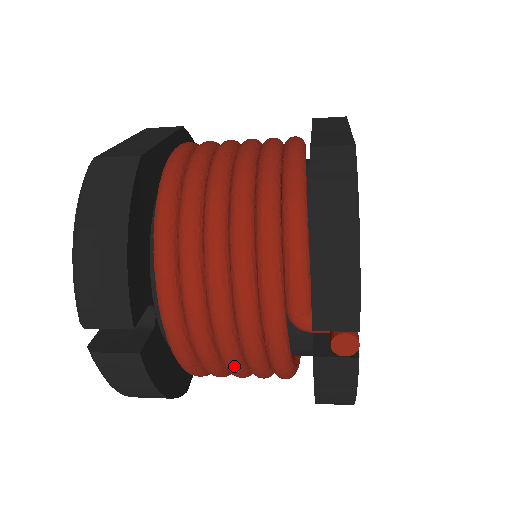
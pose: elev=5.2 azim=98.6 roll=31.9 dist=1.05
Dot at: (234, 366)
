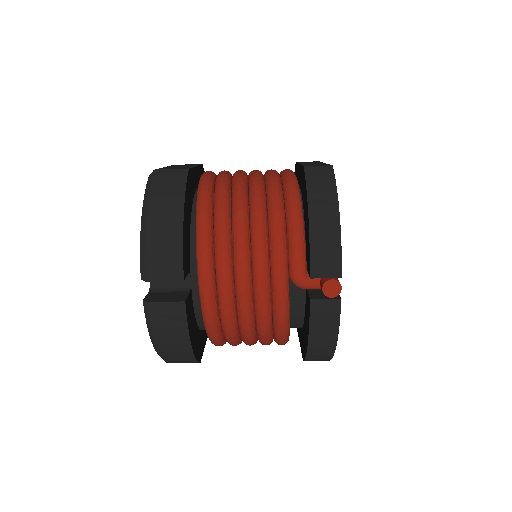
Dot at: (248, 322)
